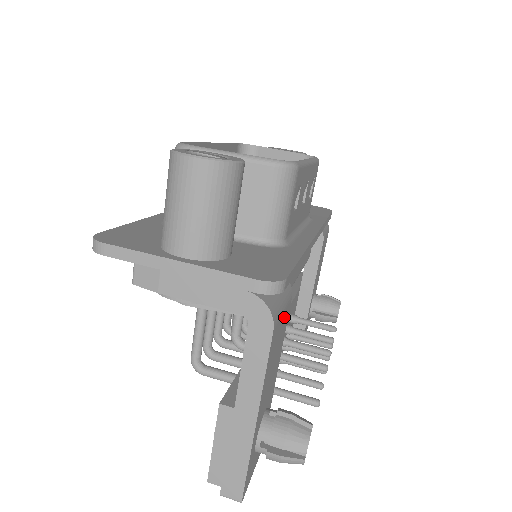
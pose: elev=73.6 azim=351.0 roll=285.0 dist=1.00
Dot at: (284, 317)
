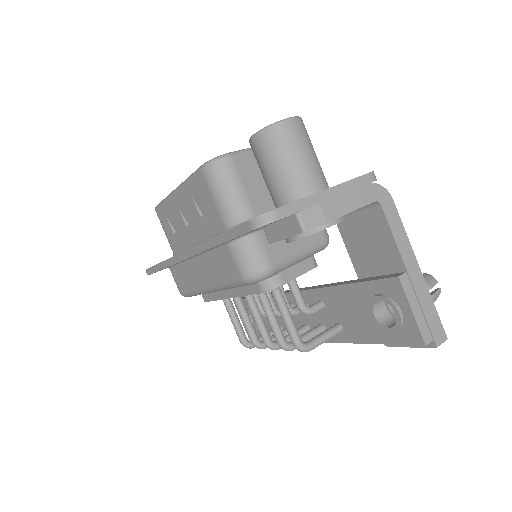
Dot at: occluded
